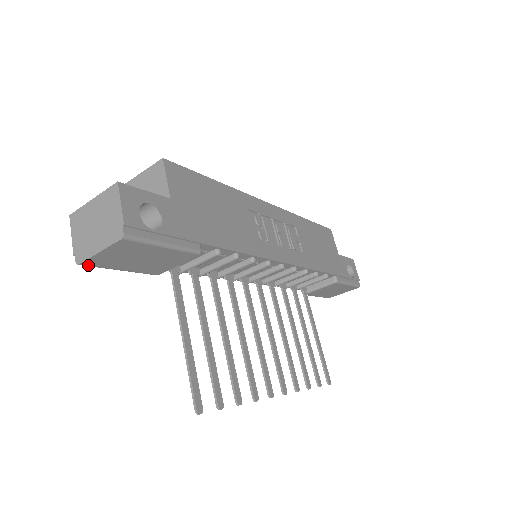
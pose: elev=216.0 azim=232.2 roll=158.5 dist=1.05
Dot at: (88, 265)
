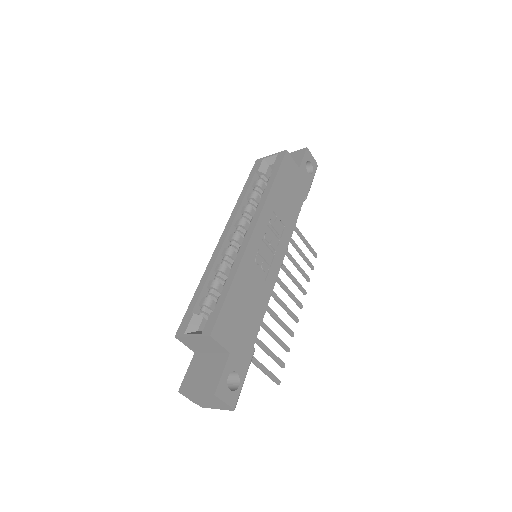
Dot at: occluded
